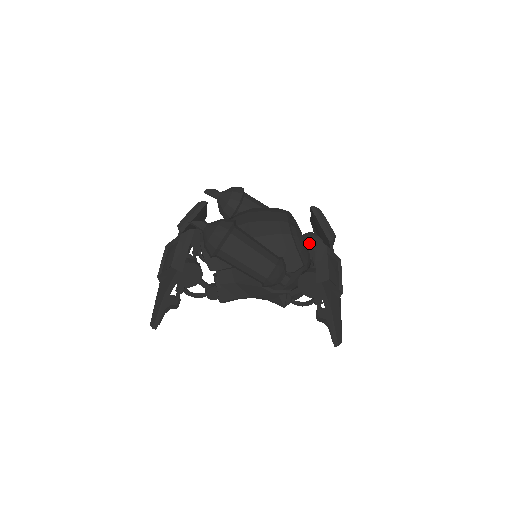
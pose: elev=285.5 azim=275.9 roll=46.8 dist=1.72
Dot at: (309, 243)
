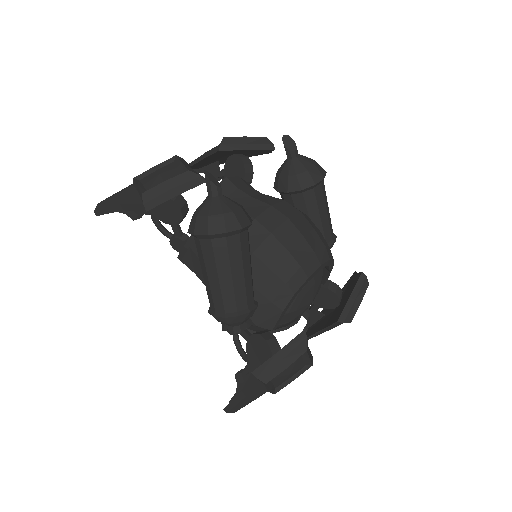
Dot at: (324, 294)
